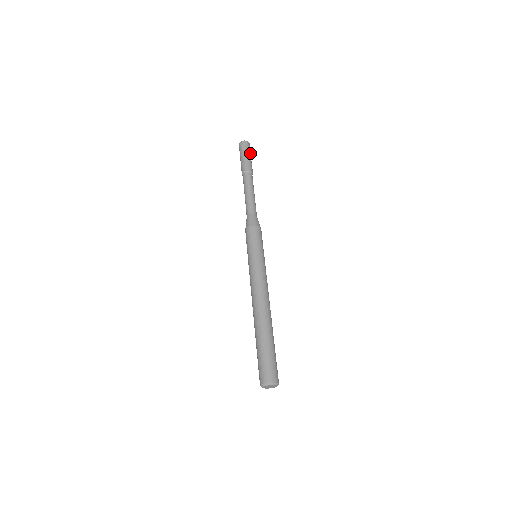
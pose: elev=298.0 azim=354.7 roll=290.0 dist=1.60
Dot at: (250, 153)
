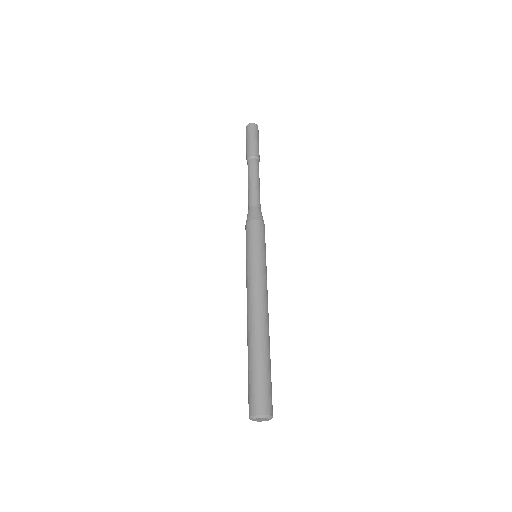
Dot at: (257, 136)
